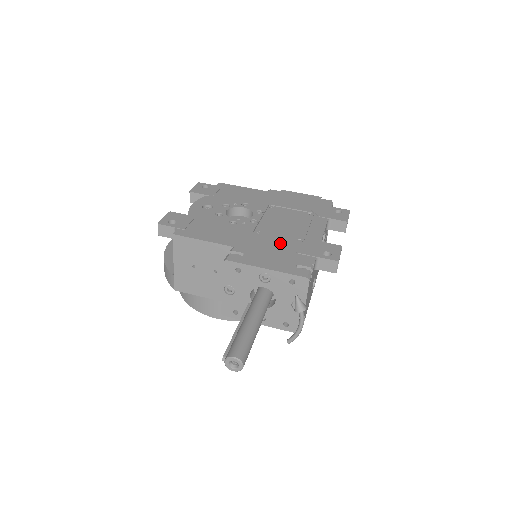
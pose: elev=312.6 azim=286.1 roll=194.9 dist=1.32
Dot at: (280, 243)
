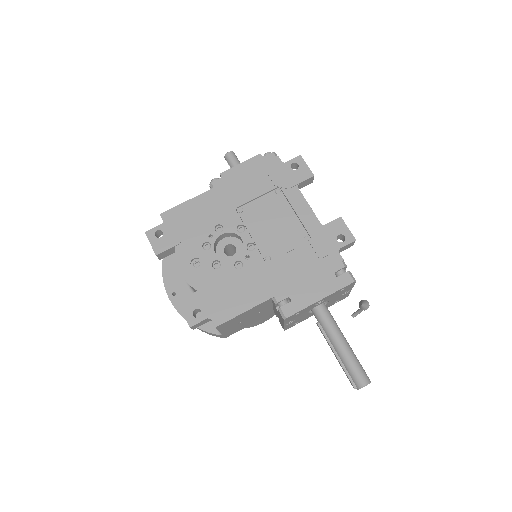
Dot at: (298, 258)
